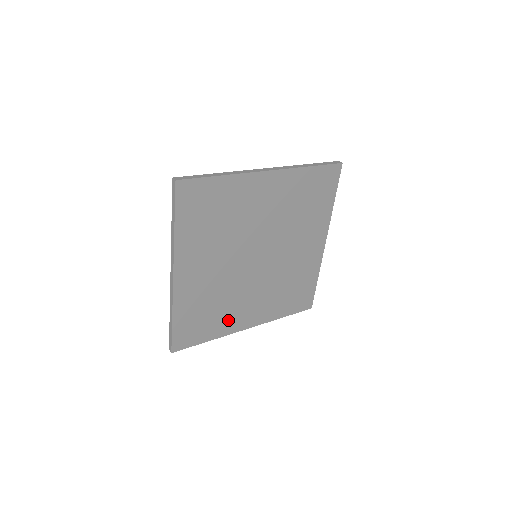
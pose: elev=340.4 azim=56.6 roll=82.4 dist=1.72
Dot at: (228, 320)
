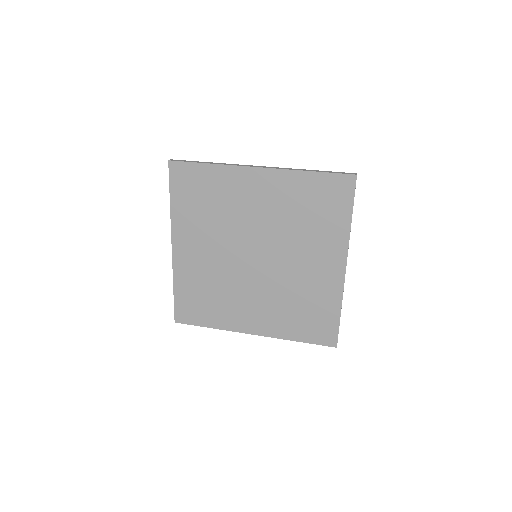
Dot at: (229, 314)
